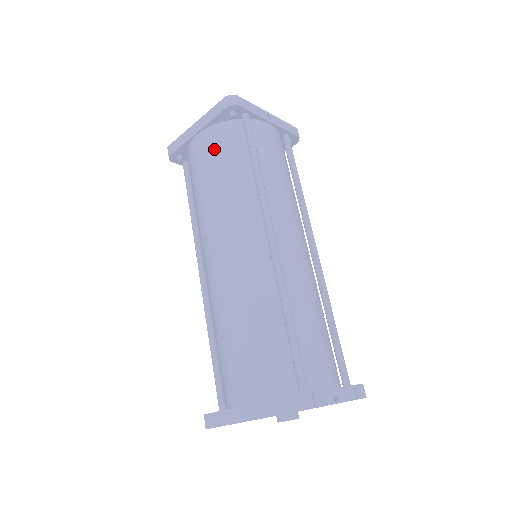
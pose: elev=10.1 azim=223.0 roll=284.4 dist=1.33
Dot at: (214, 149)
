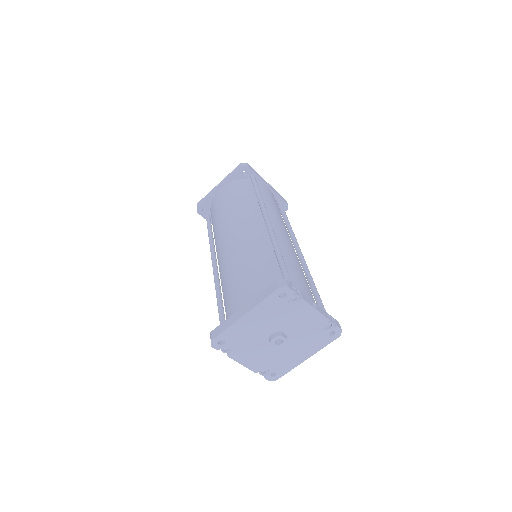
Dot at: (231, 191)
